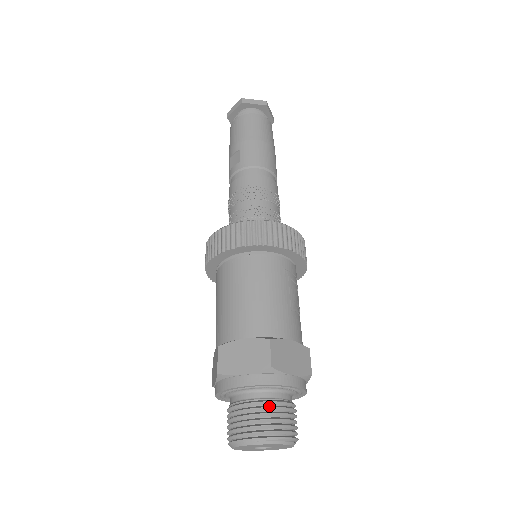
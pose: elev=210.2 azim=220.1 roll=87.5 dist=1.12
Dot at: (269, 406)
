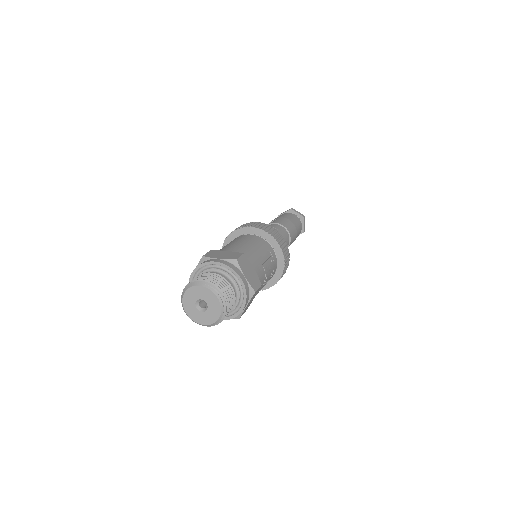
Dot at: (222, 279)
